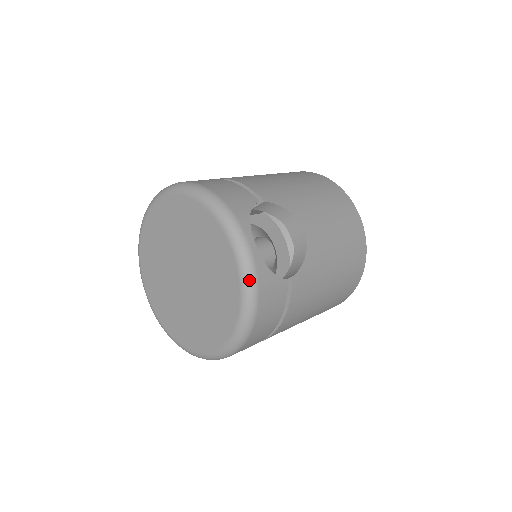
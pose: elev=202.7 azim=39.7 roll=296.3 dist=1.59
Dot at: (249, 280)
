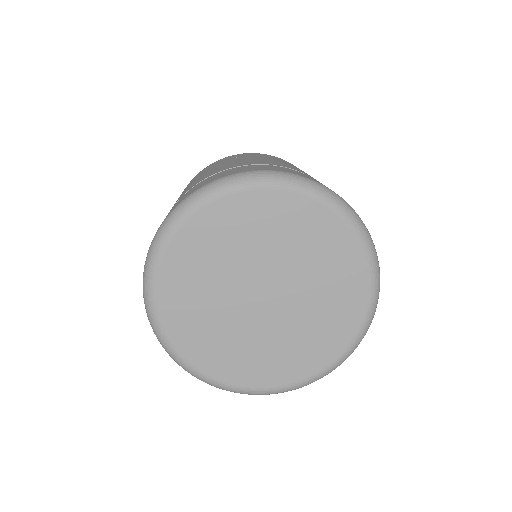
Dot at: occluded
